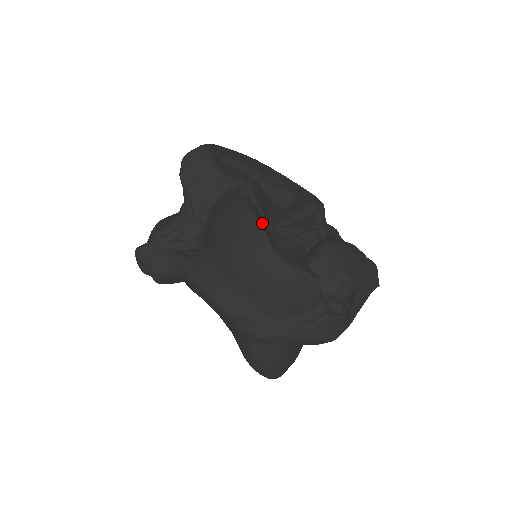
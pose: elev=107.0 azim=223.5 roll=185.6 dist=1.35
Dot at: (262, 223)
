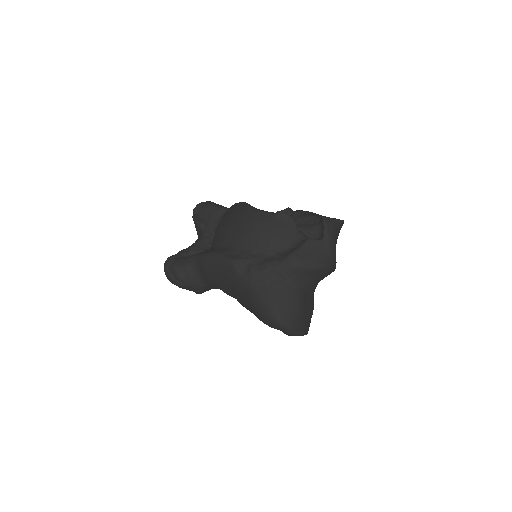
Dot at: occluded
